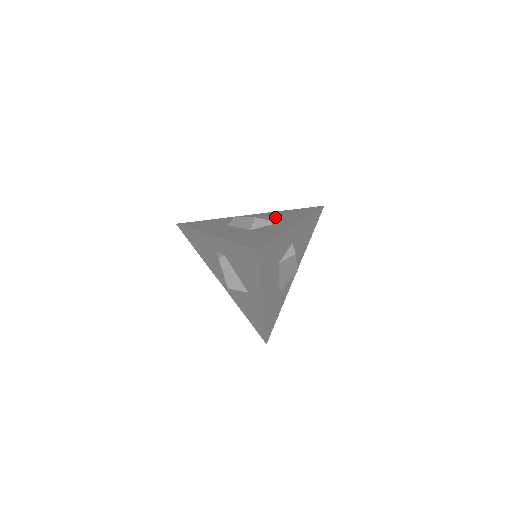
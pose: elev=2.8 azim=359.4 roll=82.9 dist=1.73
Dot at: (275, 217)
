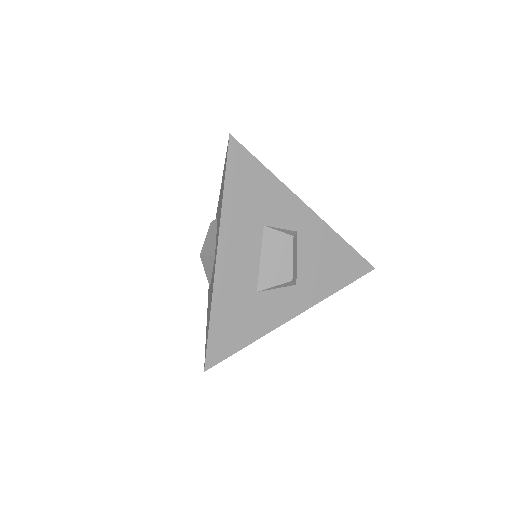
Dot at: occluded
